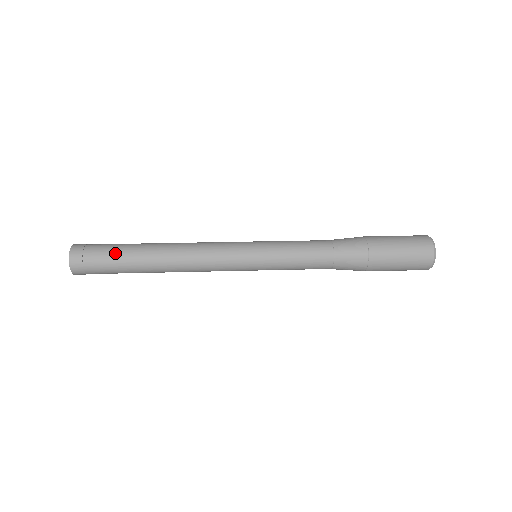
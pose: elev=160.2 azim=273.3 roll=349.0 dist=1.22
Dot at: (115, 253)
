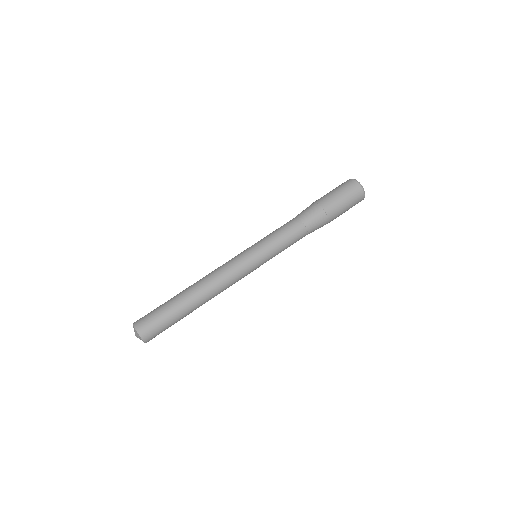
Dot at: (166, 310)
